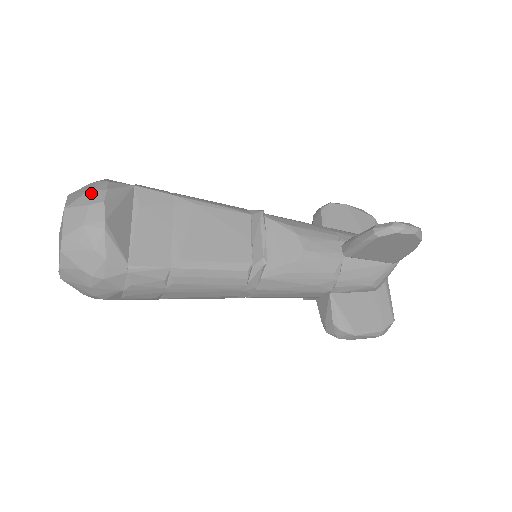
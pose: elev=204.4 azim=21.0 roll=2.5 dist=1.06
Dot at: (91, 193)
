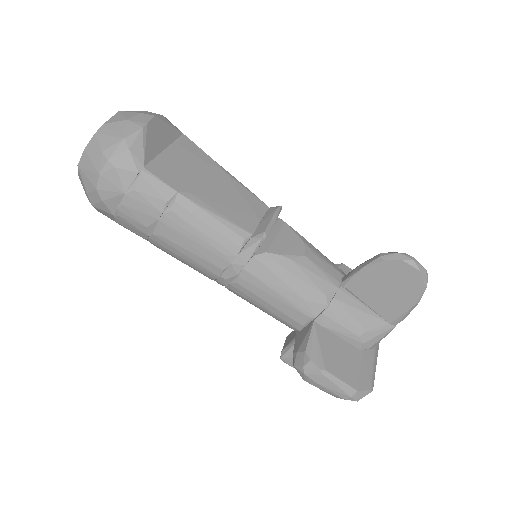
Dot at: (147, 112)
